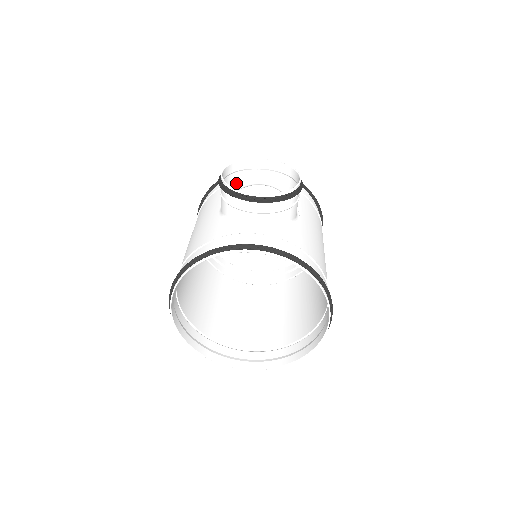
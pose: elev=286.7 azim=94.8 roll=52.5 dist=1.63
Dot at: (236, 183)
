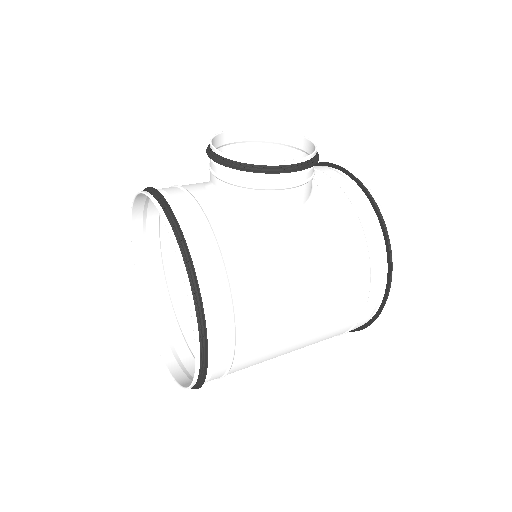
Dot at: (276, 159)
